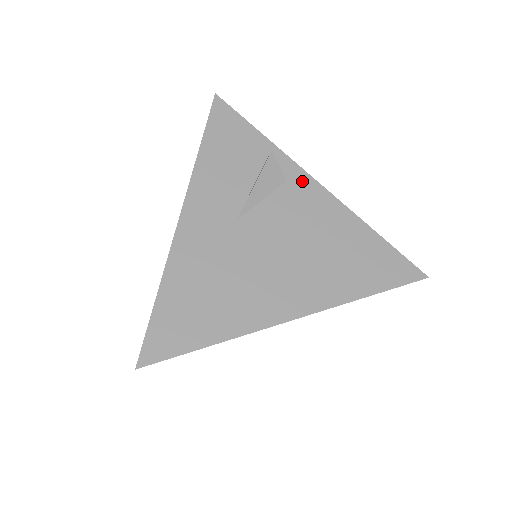
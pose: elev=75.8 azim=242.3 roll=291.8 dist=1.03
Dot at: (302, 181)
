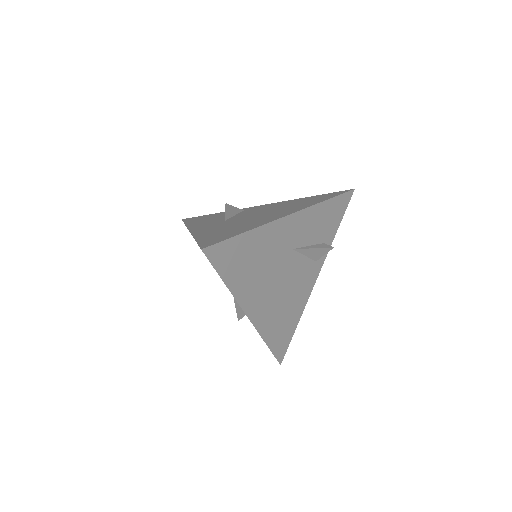
Dot at: occluded
